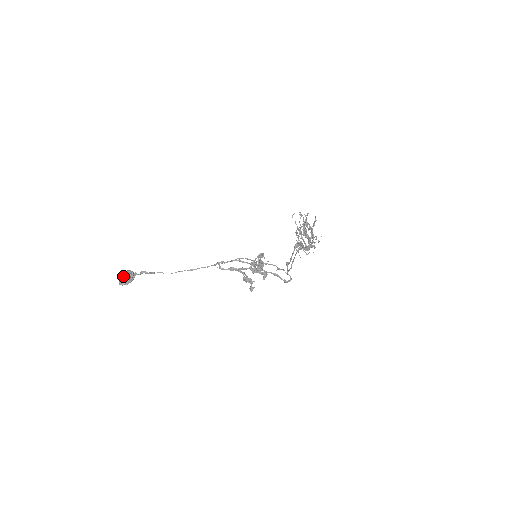
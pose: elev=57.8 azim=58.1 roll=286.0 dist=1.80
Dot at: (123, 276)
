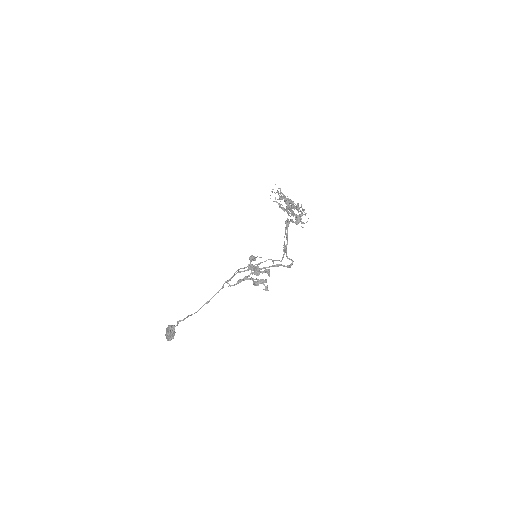
Dot at: (166, 333)
